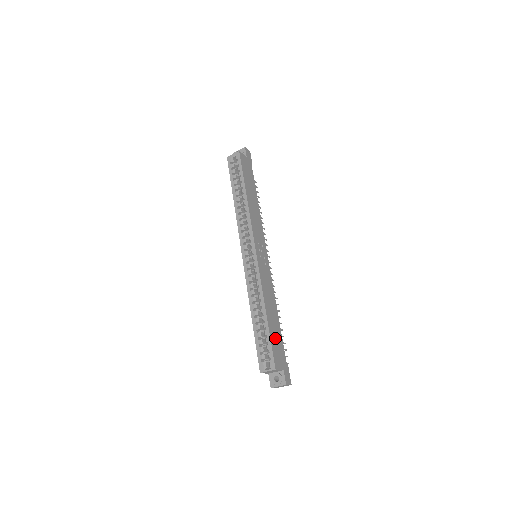
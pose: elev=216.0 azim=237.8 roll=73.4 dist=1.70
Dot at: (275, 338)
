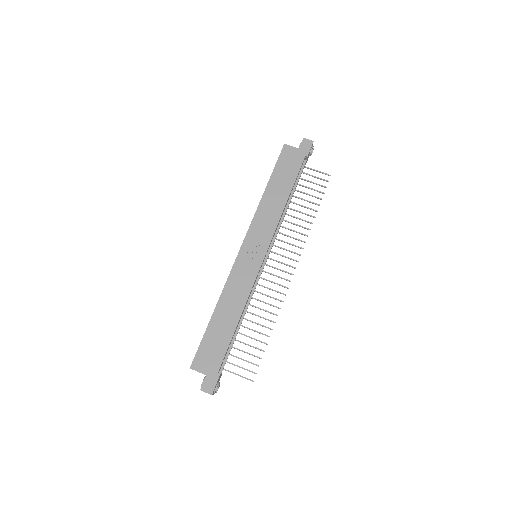
Dot at: (213, 340)
